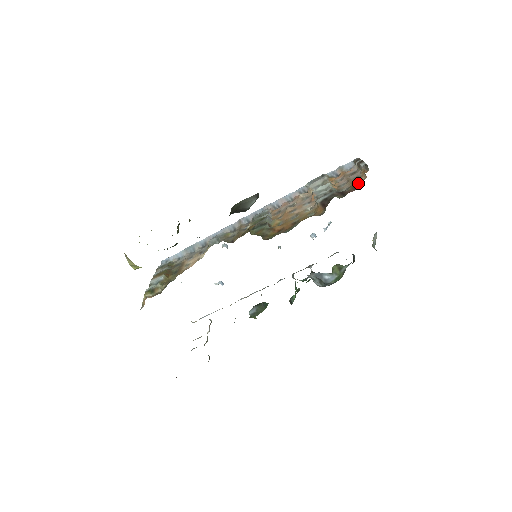
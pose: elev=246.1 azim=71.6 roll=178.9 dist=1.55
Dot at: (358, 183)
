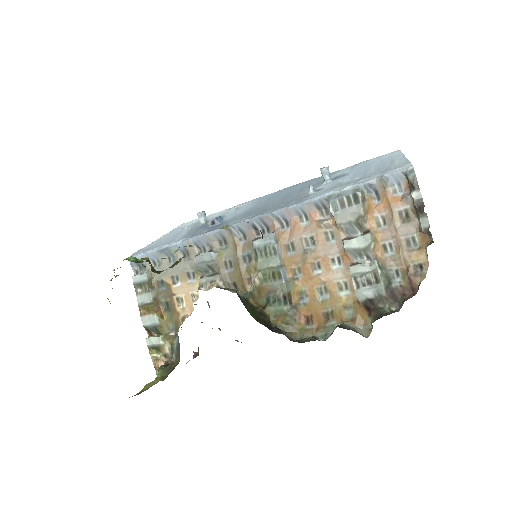
Dot at: (415, 270)
